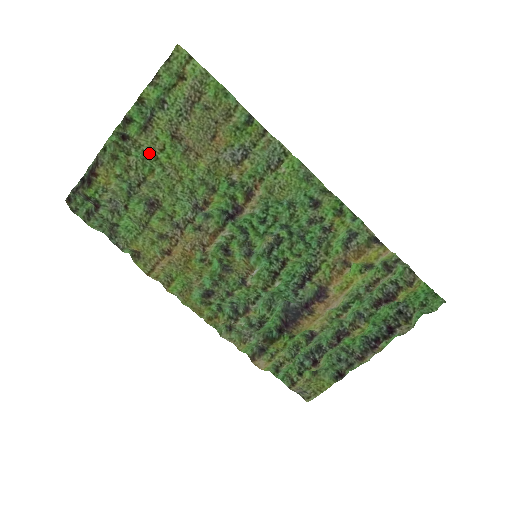
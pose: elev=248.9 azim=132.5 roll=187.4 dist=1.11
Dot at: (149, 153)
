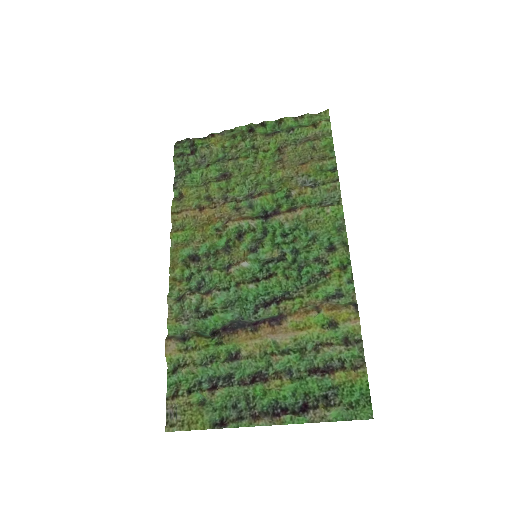
Dot at: (256, 147)
